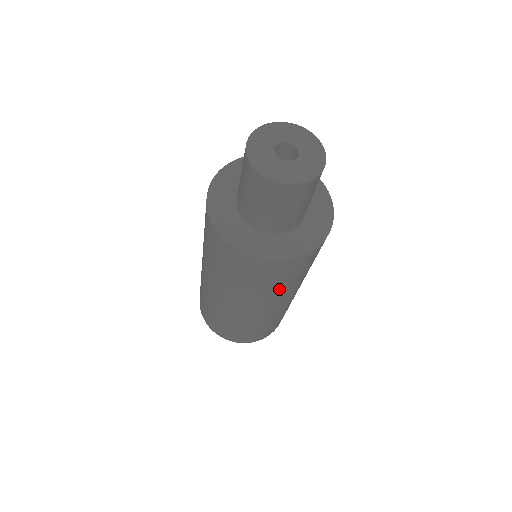
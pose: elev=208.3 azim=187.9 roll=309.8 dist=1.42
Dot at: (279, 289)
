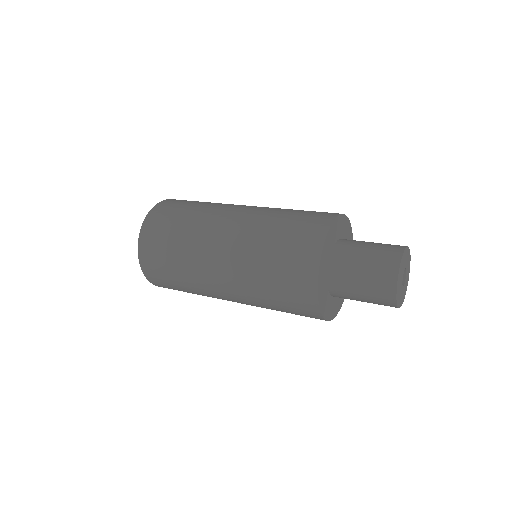
Dot at: occluded
